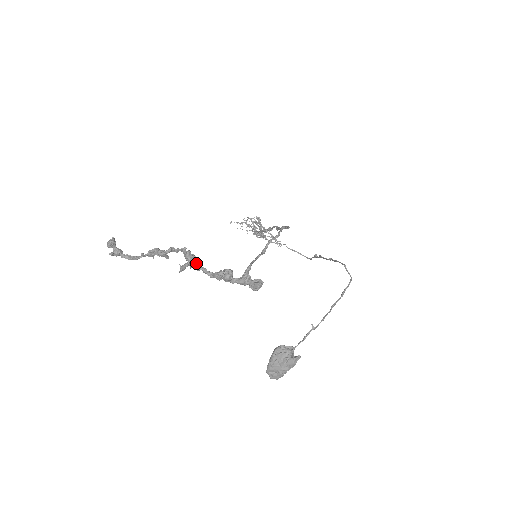
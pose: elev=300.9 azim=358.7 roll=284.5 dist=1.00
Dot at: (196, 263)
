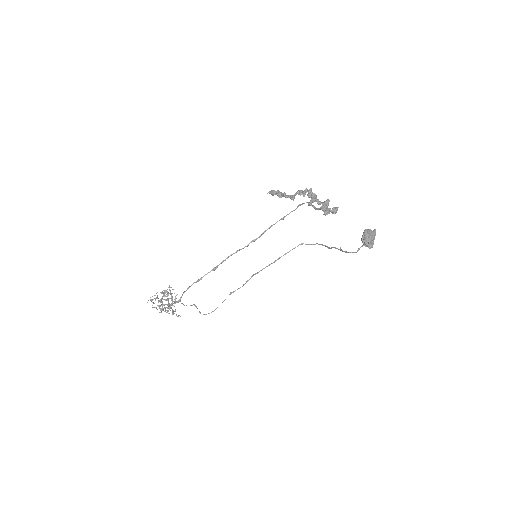
Dot at: (316, 197)
